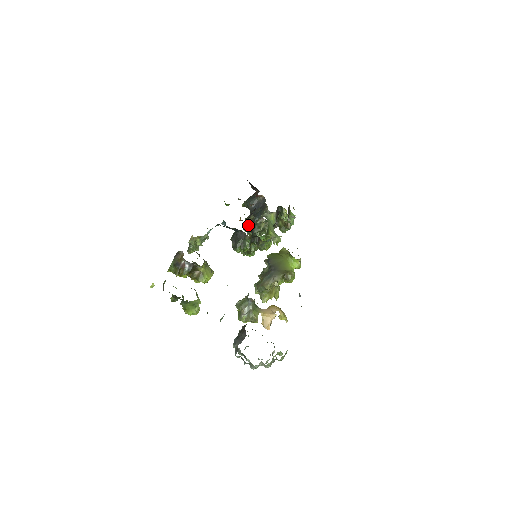
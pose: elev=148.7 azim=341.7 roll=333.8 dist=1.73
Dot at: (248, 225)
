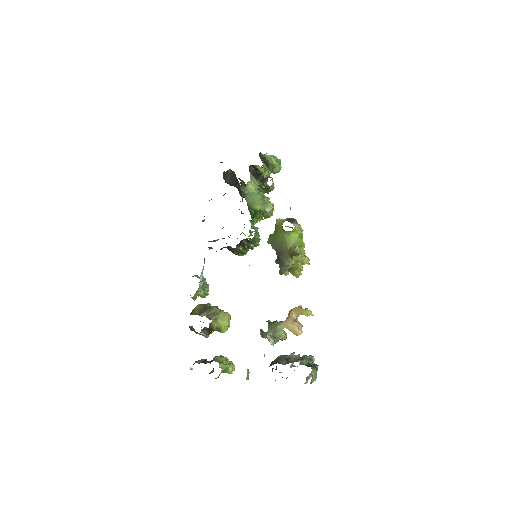
Dot at: occluded
